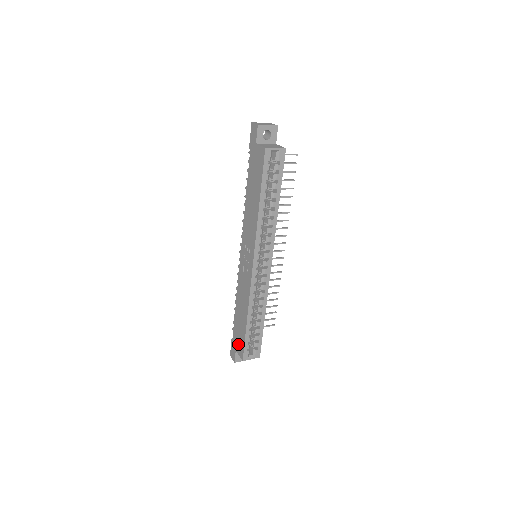
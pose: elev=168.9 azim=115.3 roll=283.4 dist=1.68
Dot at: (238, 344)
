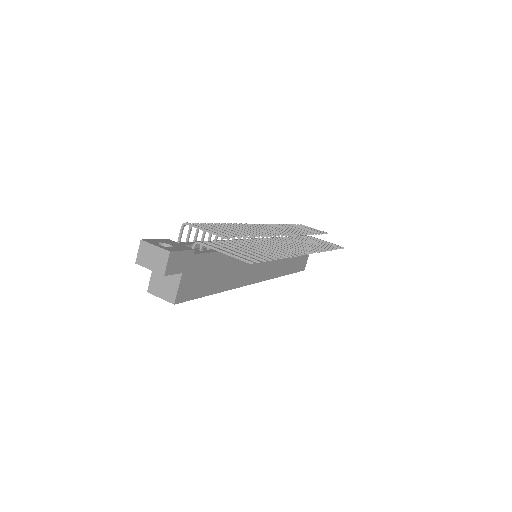
Dot at: occluded
